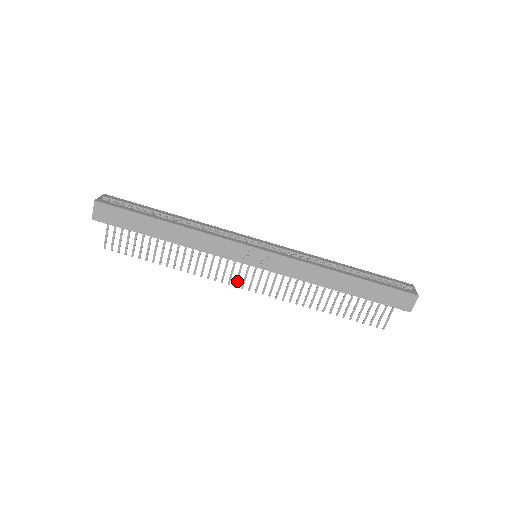
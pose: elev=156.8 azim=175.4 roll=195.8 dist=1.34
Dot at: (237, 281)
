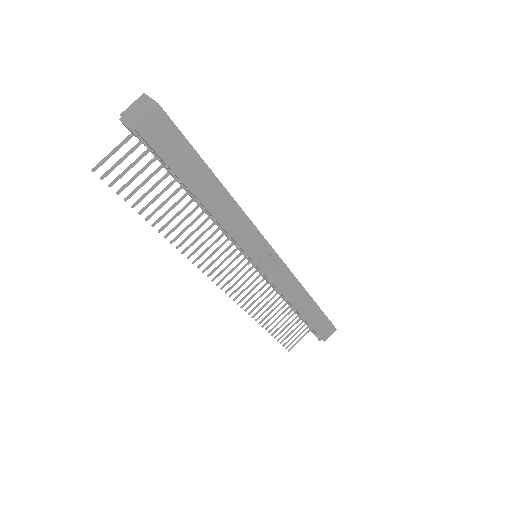
Dot at: (218, 276)
